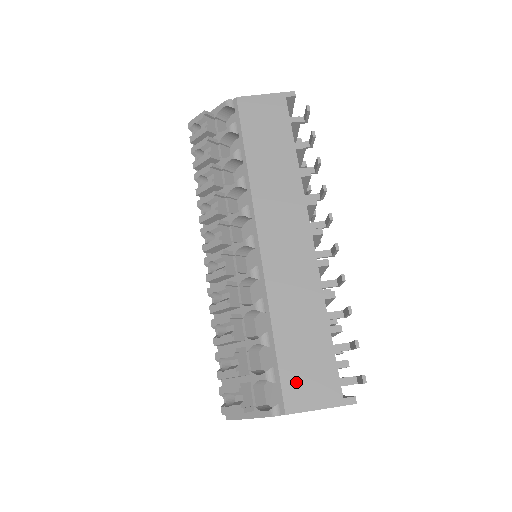
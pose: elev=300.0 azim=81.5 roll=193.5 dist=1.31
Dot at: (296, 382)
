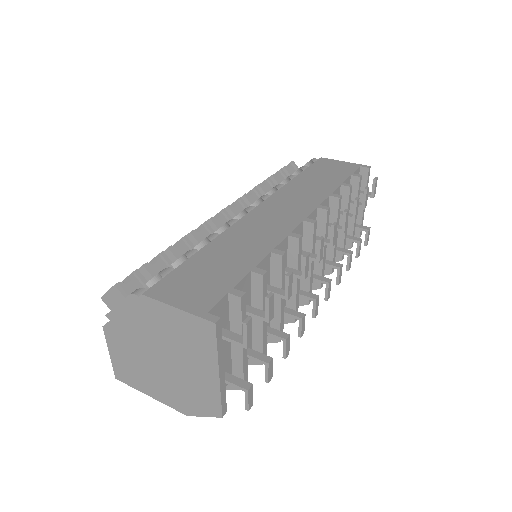
Dot at: (180, 281)
